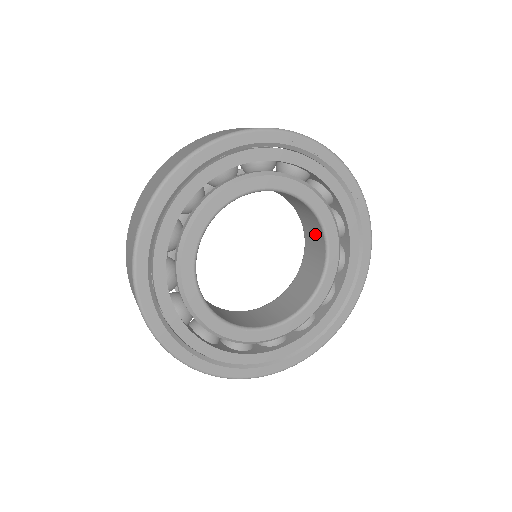
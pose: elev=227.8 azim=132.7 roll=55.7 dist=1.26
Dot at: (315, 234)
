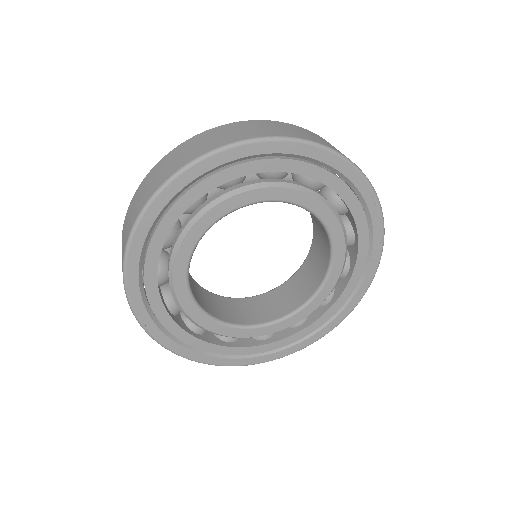
Dot at: (319, 264)
